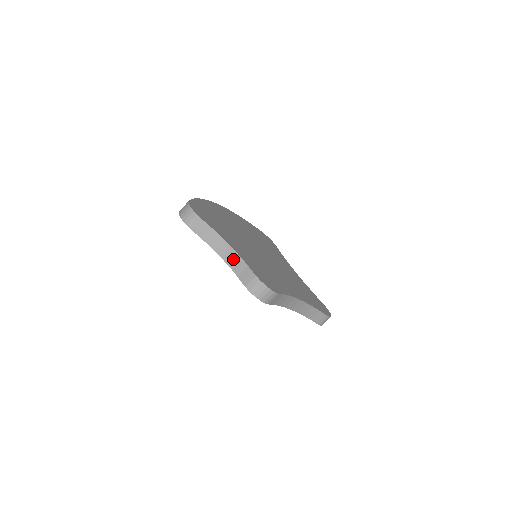
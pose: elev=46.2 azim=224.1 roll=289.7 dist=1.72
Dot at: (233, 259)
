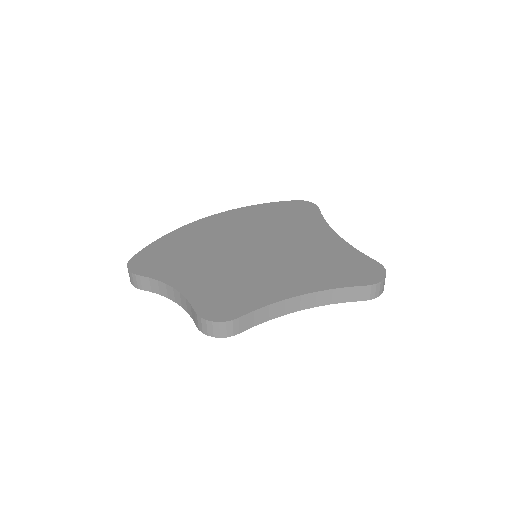
Dot at: (182, 301)
